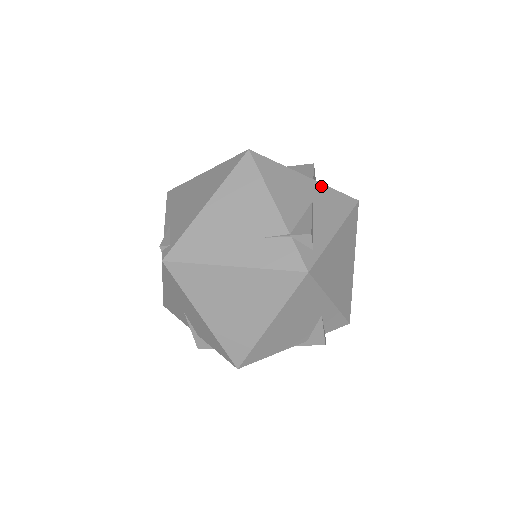
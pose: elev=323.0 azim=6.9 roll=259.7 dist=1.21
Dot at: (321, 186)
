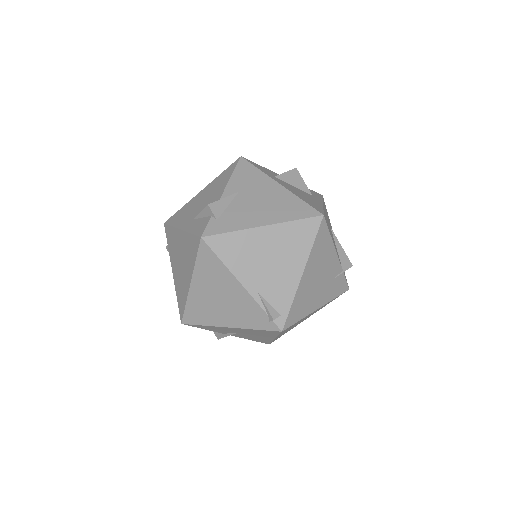
Dot at: (324, 205)
